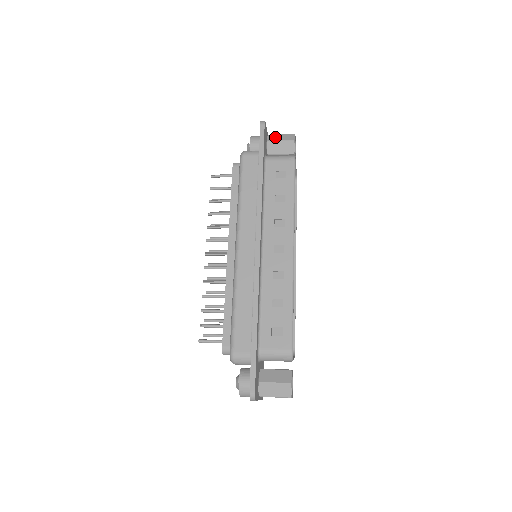
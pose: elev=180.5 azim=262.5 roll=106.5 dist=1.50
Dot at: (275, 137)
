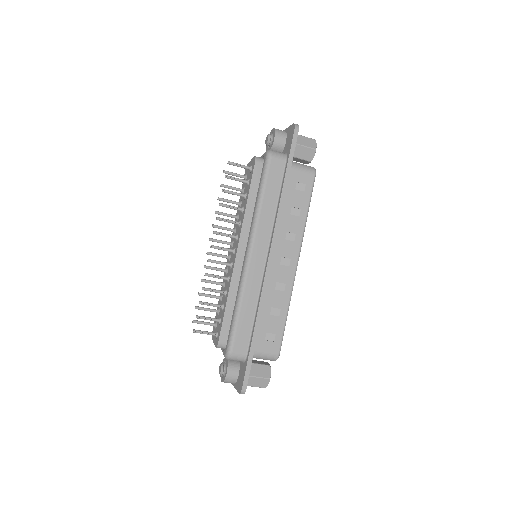
Dot at: (298, 139)
